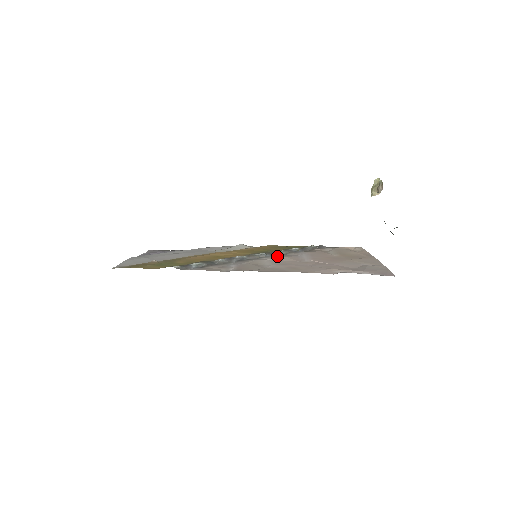
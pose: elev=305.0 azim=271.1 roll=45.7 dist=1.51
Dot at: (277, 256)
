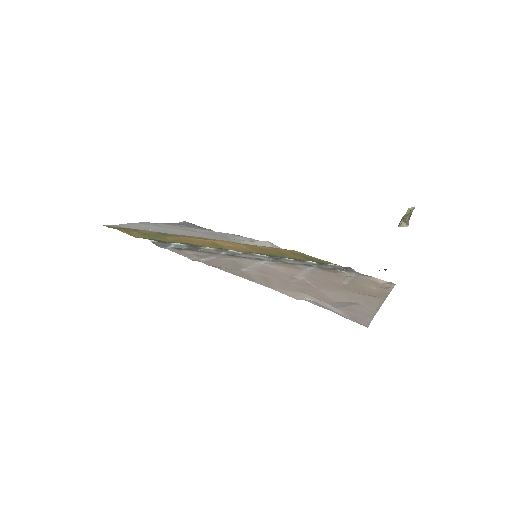
Dot at: (278, 263)
